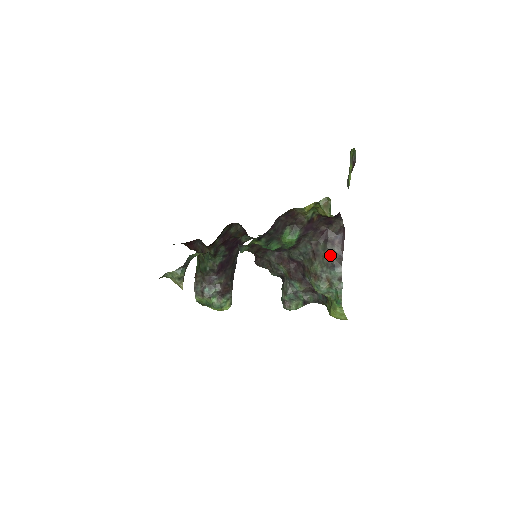
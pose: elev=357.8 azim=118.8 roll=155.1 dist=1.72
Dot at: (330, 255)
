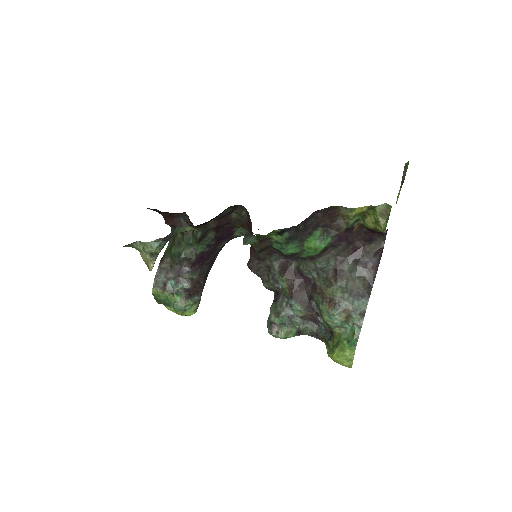
Dot at: (358, 280)
